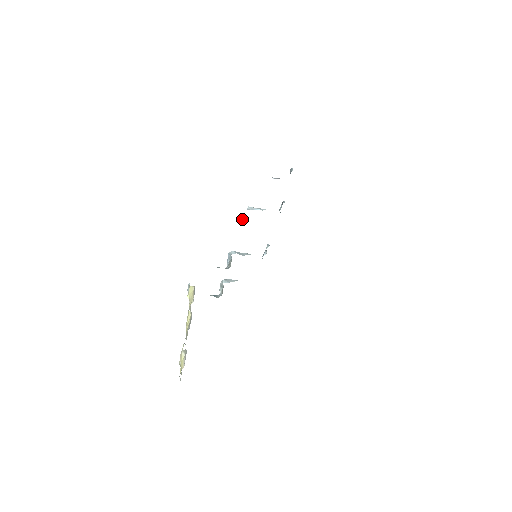
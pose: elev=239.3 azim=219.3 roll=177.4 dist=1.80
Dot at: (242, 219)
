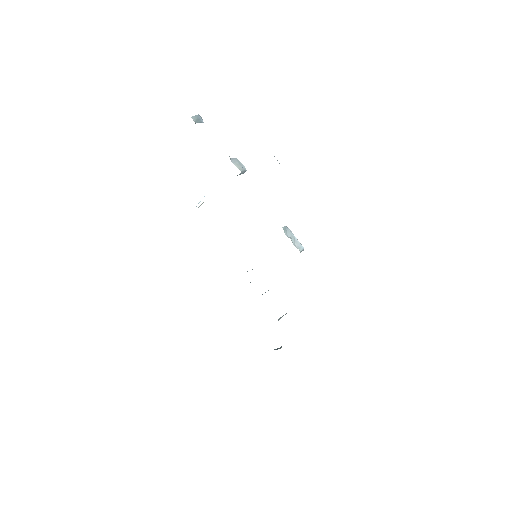
Dot at: occluded
